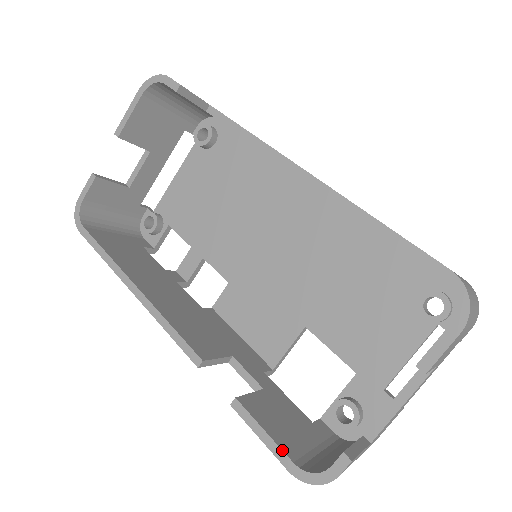
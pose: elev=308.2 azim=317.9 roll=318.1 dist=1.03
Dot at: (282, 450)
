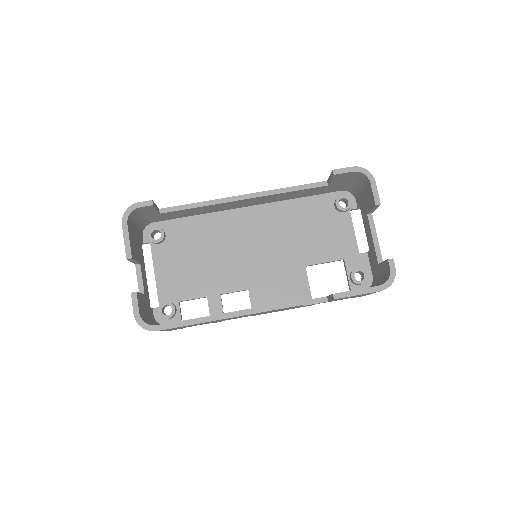
Dot at: (370, 287)
